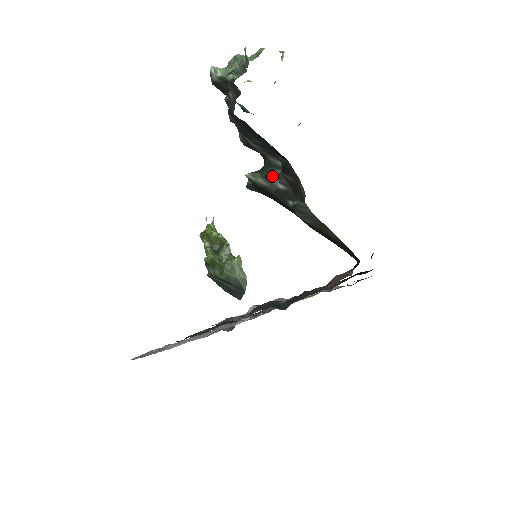
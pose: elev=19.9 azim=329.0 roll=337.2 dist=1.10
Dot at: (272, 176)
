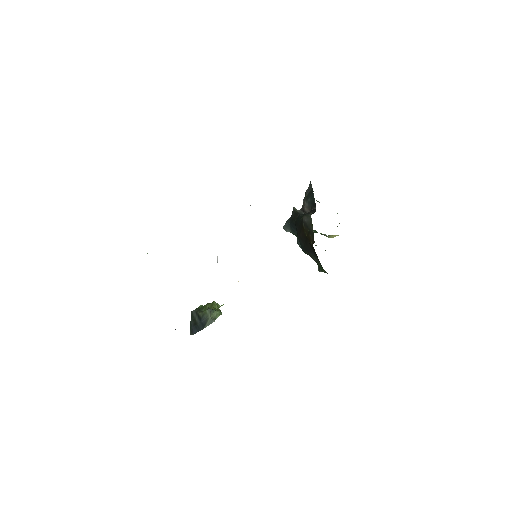
Dot at: (304, 212)
